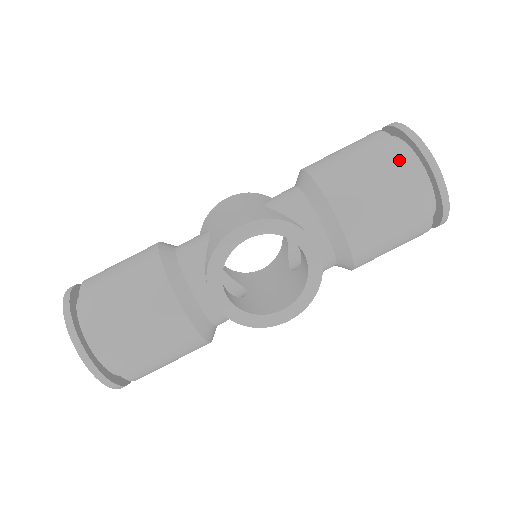
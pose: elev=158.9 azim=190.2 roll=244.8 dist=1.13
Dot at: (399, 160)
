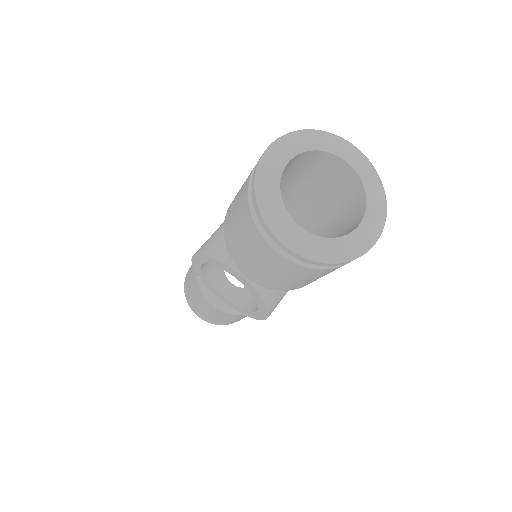
Dot at: (245, 211)
